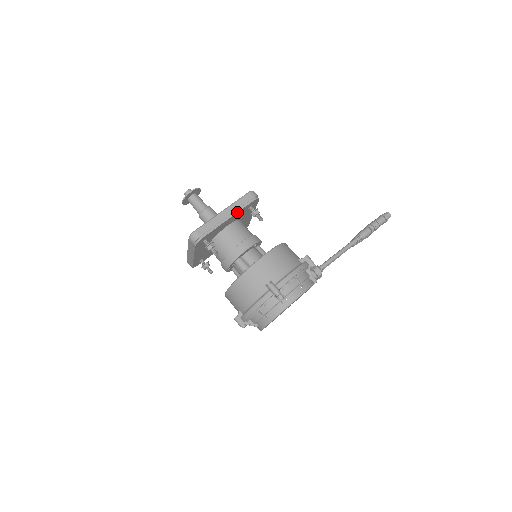
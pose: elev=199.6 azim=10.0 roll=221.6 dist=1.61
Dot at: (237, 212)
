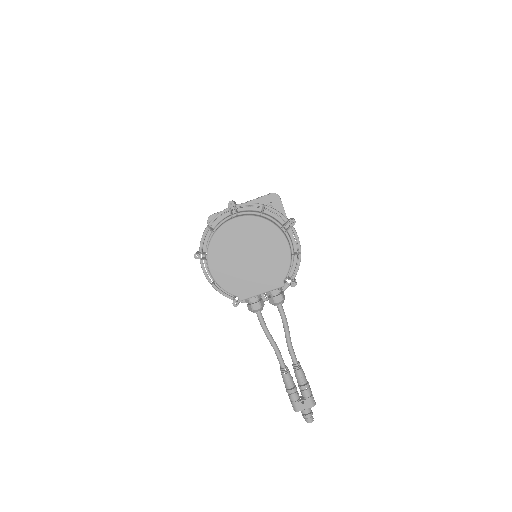
Dot at: occluded
